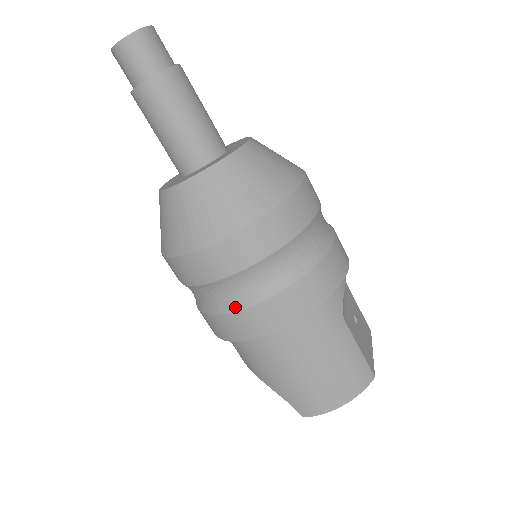
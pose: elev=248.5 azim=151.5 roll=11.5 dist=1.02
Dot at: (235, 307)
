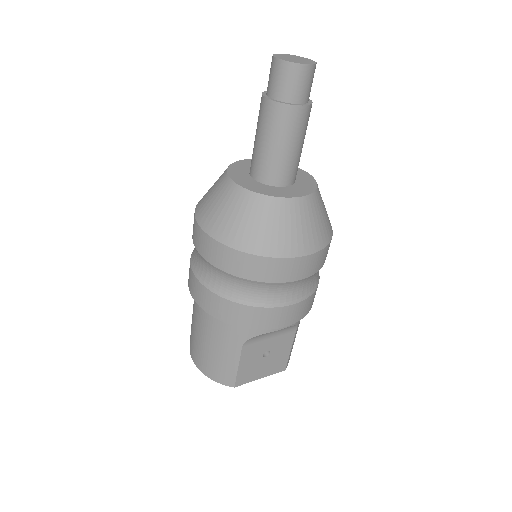
Dot at: (194, 267)
